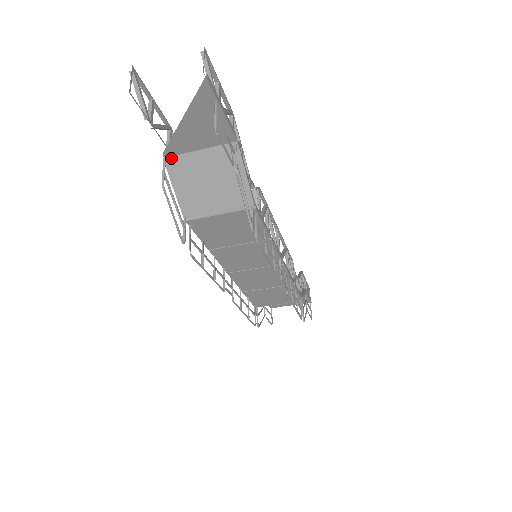
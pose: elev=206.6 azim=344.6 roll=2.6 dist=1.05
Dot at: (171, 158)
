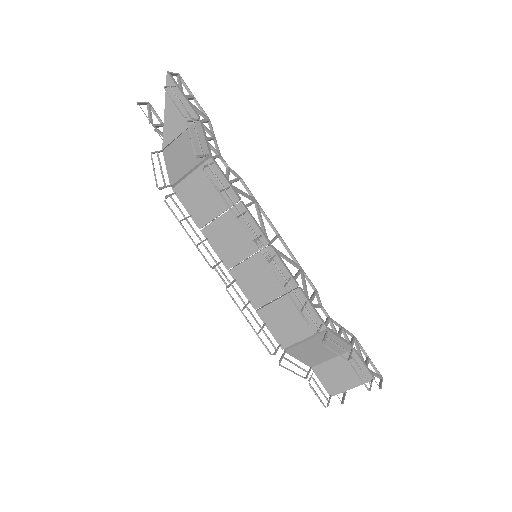
Dot at: (166, 148)
